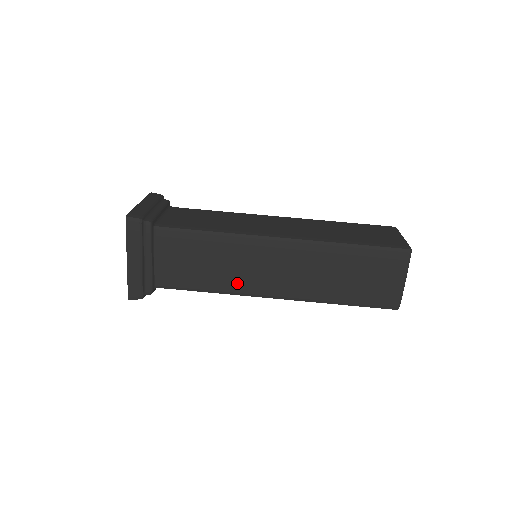
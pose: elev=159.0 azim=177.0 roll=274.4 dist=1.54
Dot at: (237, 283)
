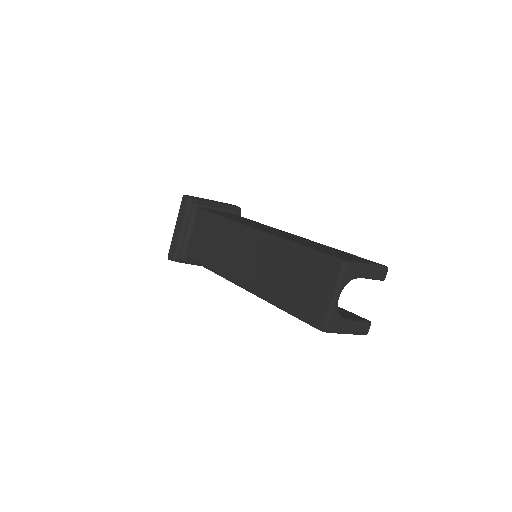
Dot at: (223, 265)
